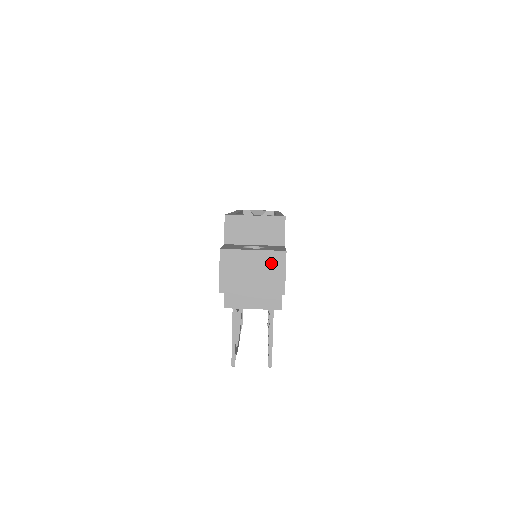
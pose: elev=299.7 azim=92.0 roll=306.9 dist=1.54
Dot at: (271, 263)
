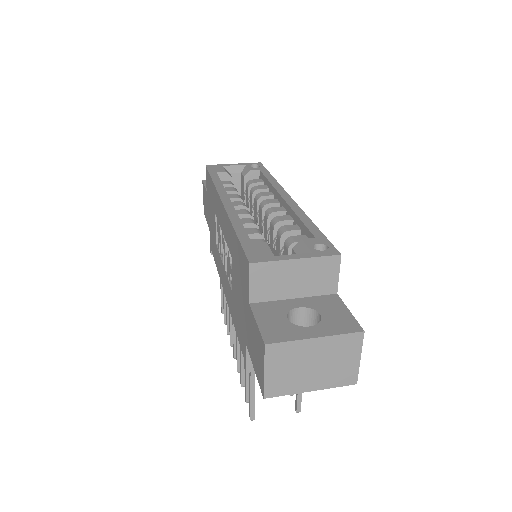
Dot at: (341, 350)
